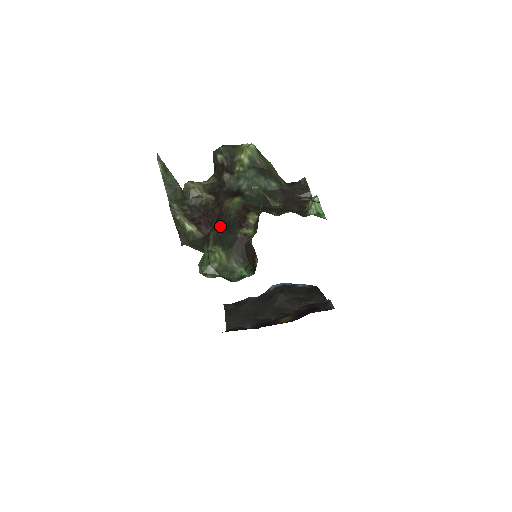
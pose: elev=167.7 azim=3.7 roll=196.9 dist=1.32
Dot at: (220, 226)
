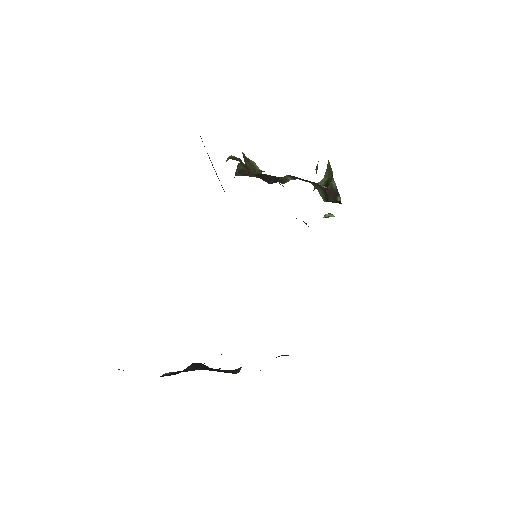
Dot at: occluded
